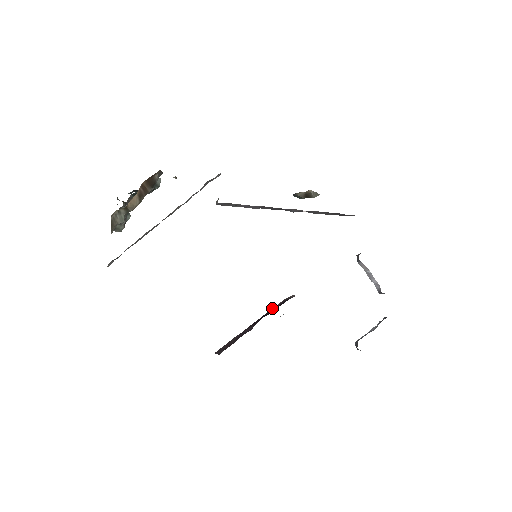
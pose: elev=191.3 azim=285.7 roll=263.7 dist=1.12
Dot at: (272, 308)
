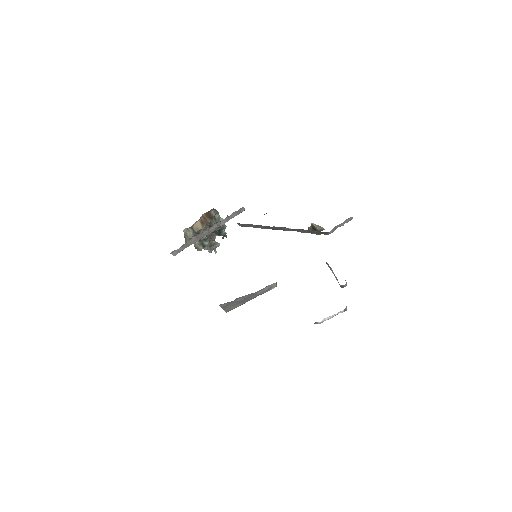
Dot at: occluded
